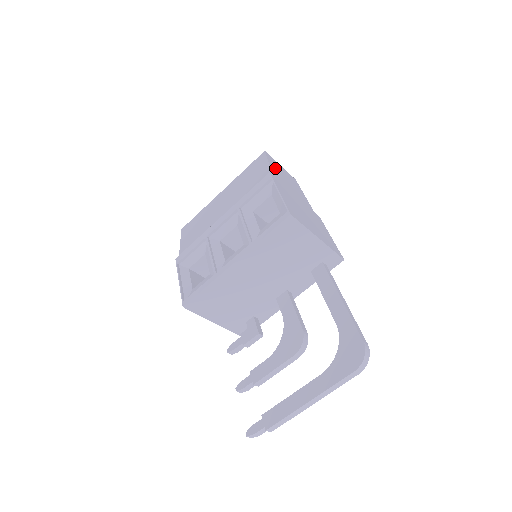
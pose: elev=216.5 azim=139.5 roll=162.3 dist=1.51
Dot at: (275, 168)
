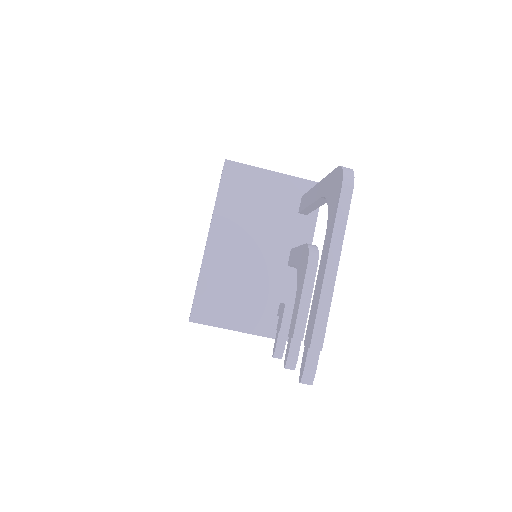
Dot at: occluded
